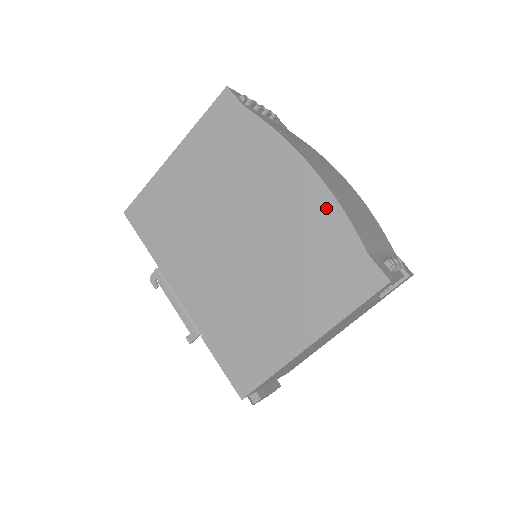
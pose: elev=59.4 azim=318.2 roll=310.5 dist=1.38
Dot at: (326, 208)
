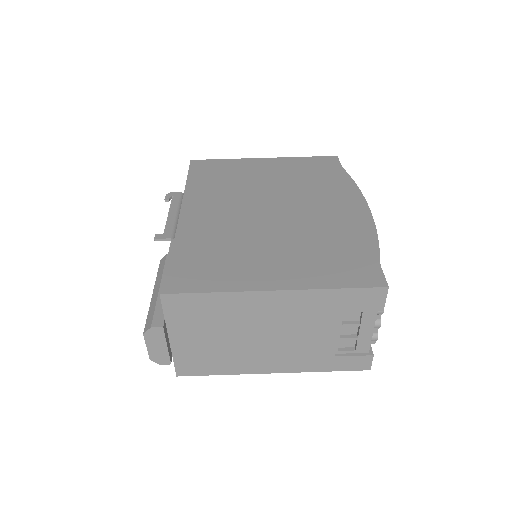
Dot at: (364, 229)
